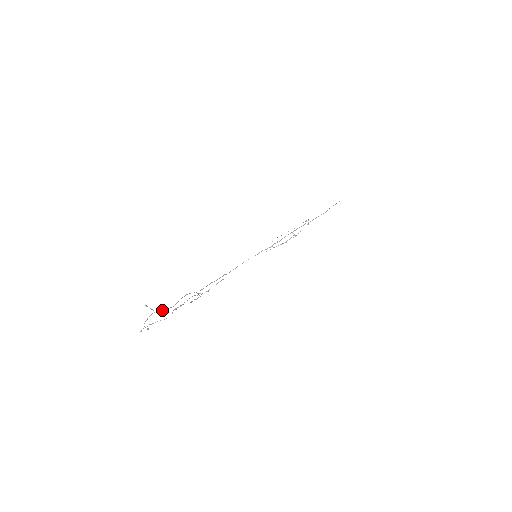
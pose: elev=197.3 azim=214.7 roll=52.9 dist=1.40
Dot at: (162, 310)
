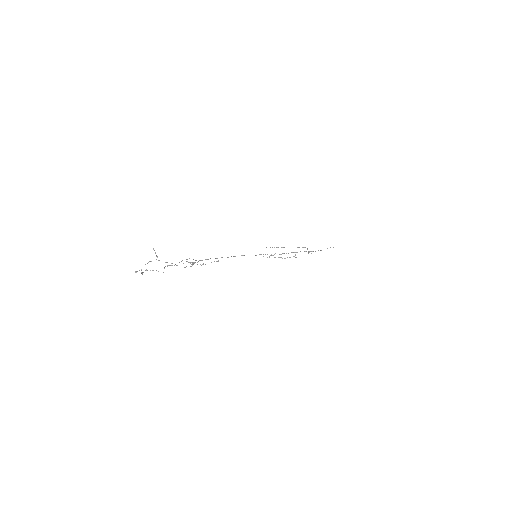
Dot at: (165, 262)
